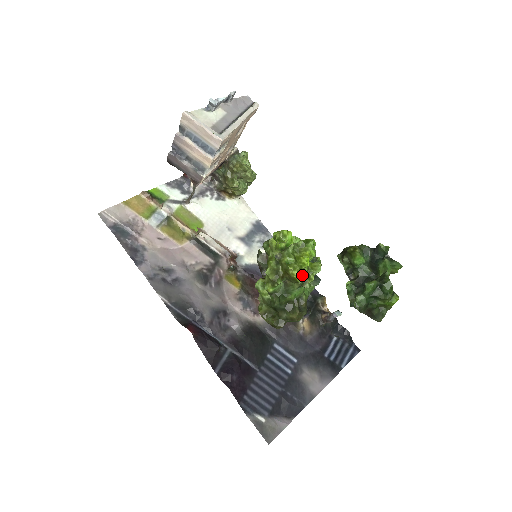
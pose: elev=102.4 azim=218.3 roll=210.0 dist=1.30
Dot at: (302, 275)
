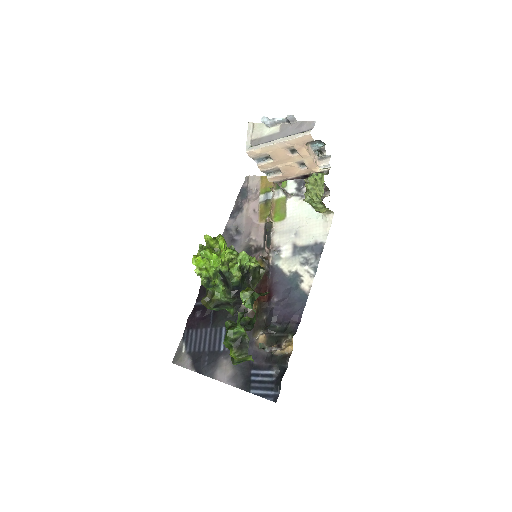
Dot at: occluded
